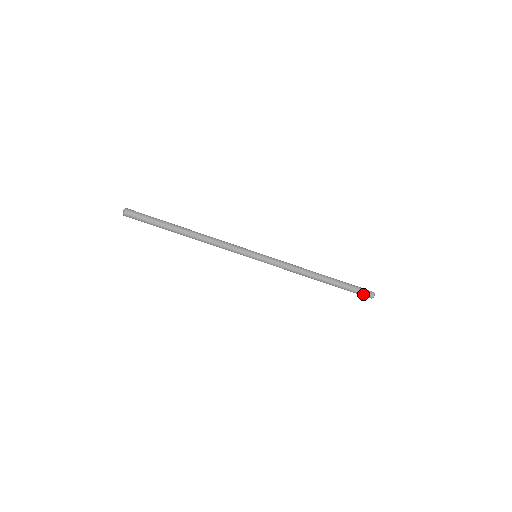
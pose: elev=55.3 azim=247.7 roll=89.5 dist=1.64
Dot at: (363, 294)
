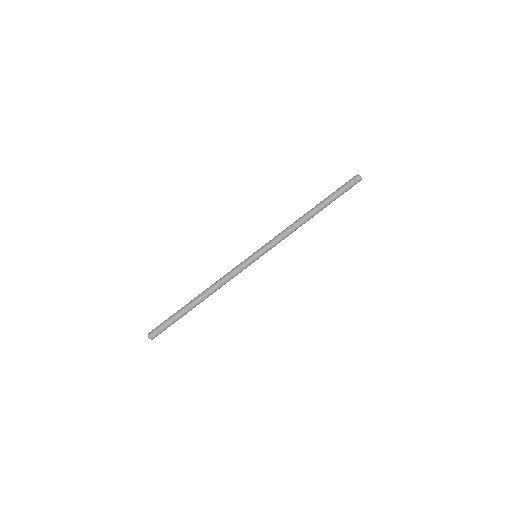
Dot at: (349, 182)
